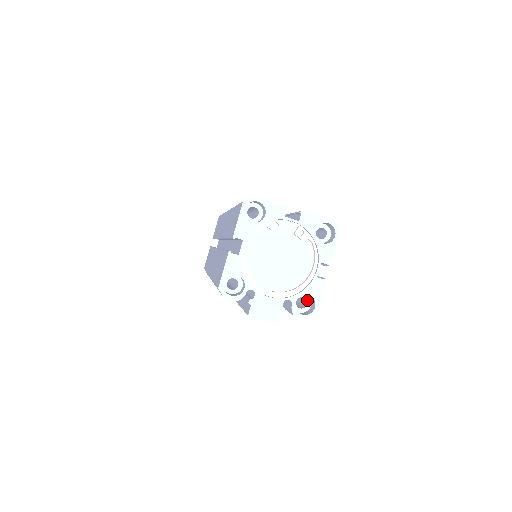
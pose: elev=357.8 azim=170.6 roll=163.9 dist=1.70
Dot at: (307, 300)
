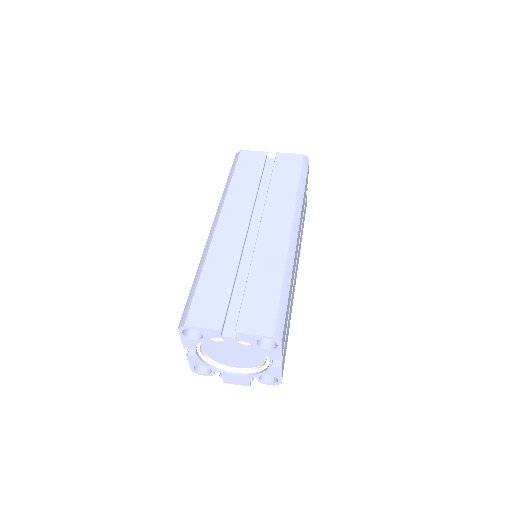
Dot at: occluded
